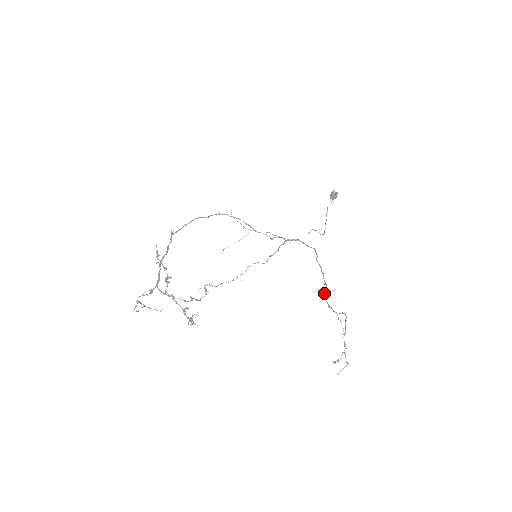
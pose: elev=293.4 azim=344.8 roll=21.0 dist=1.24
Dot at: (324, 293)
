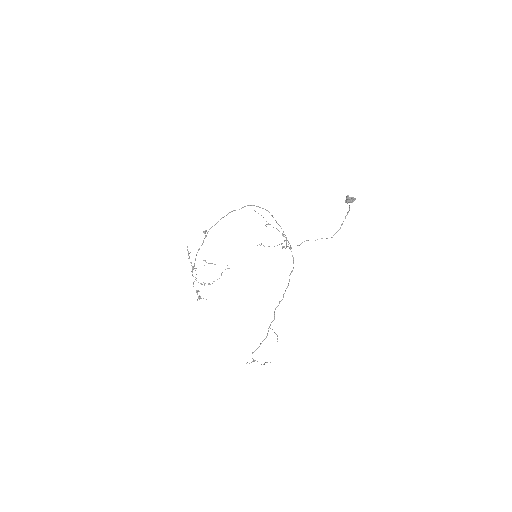
Dot at: occluded
